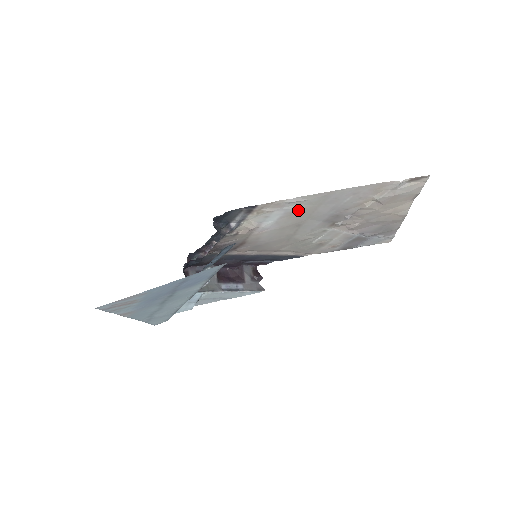
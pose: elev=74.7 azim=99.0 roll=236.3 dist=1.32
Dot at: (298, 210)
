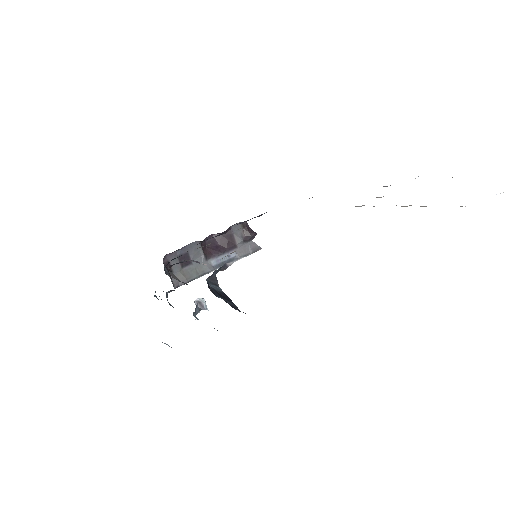
Dot at: occluded
